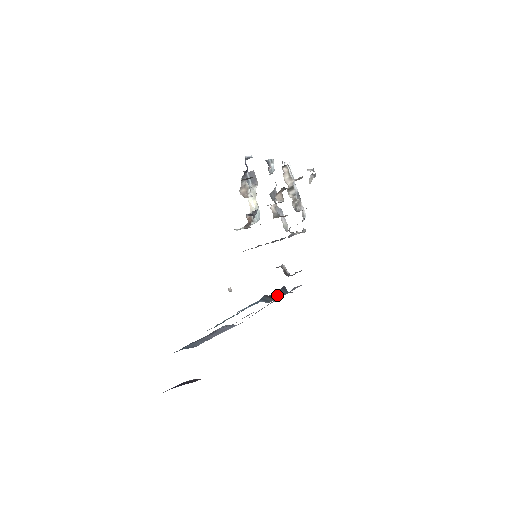
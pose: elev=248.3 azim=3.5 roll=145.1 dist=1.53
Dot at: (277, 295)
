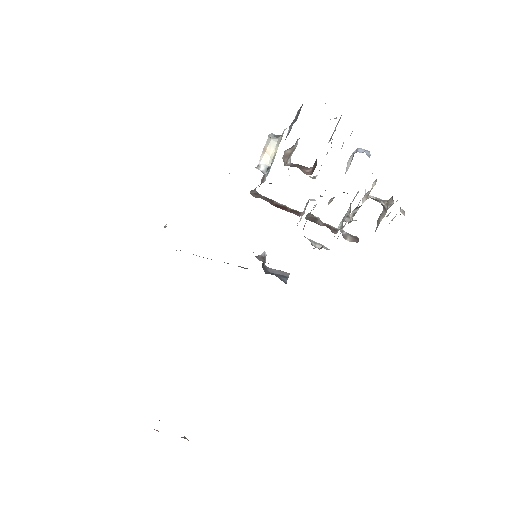
Dot at: occluded
